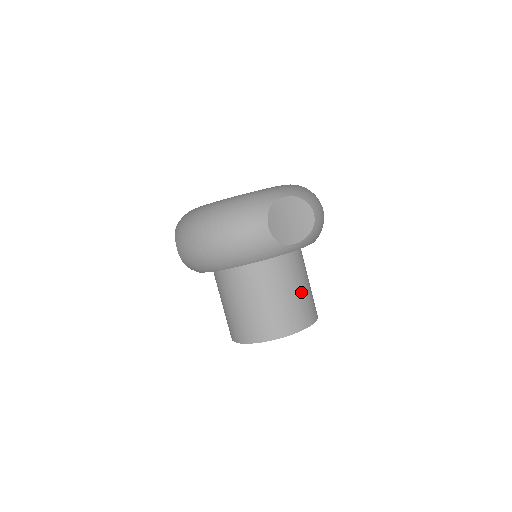
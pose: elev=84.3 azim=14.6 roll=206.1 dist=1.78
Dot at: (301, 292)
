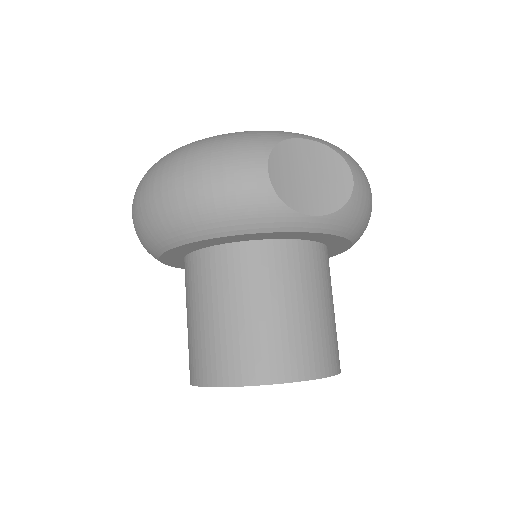
Dot at: (314, 314)
